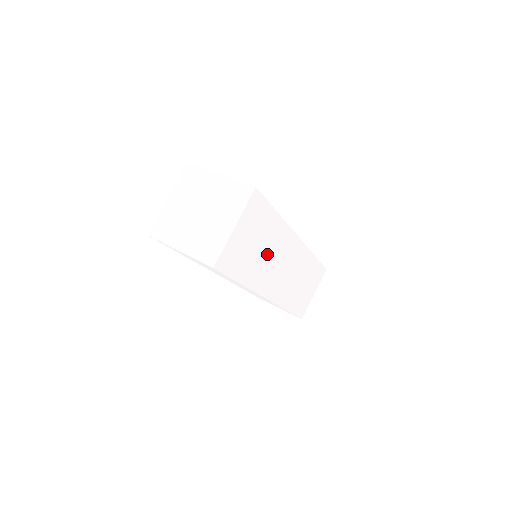
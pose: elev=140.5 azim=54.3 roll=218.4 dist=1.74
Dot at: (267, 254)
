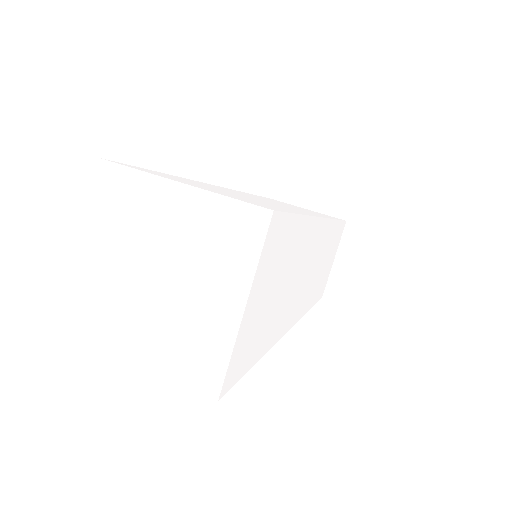
Dot at: (290, 283)
